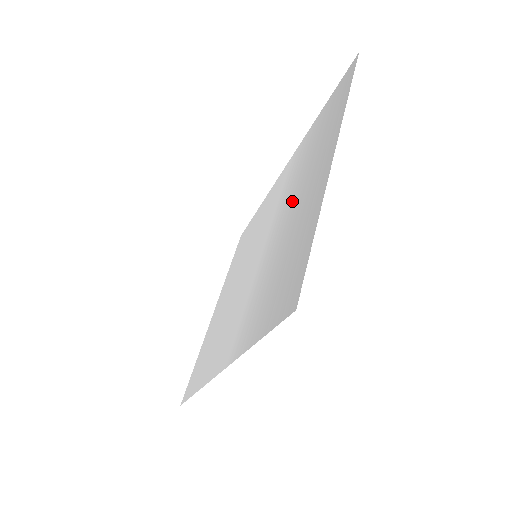
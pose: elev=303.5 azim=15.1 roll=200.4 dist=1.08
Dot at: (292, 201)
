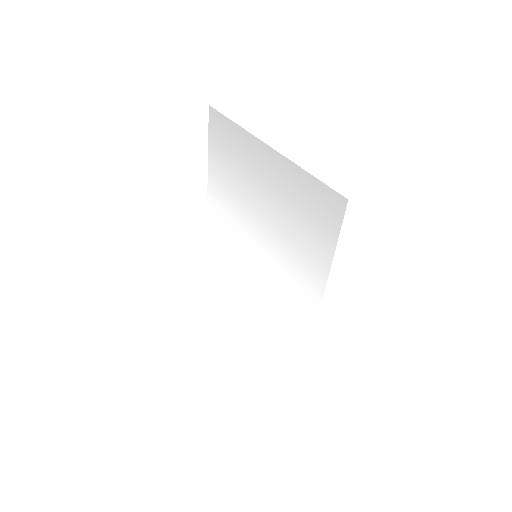
Dot at: (255, 199)
